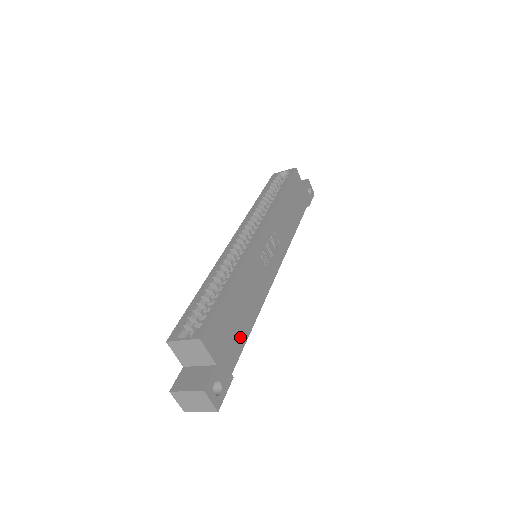
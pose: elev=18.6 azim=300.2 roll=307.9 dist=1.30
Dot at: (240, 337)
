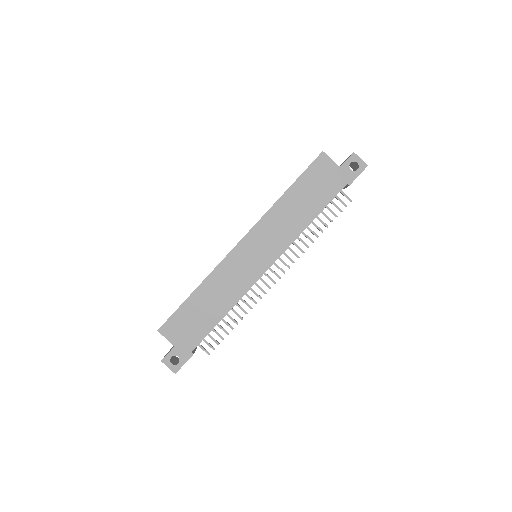
Dot at: (204, 328)
